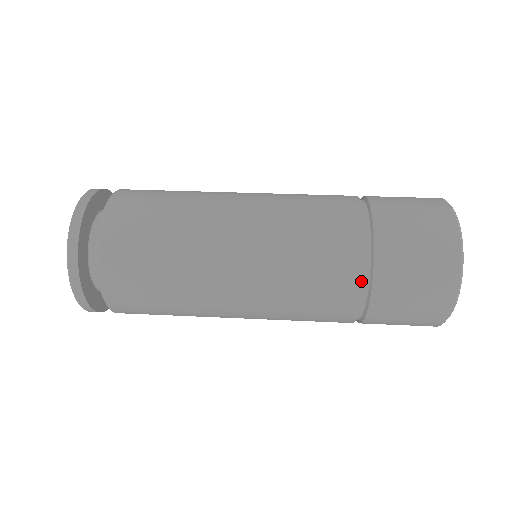
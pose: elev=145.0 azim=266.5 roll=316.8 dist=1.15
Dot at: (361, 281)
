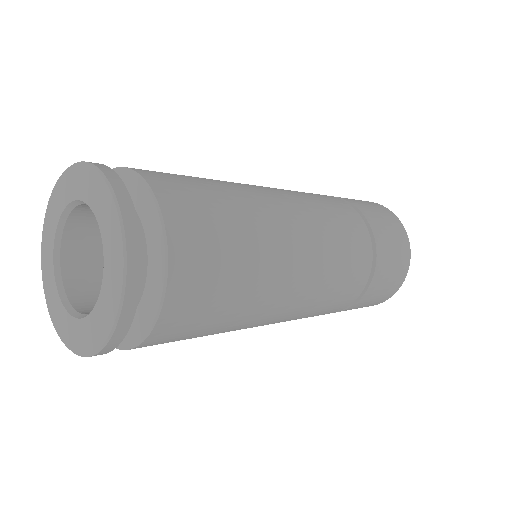
Dot at: (369, 275)
